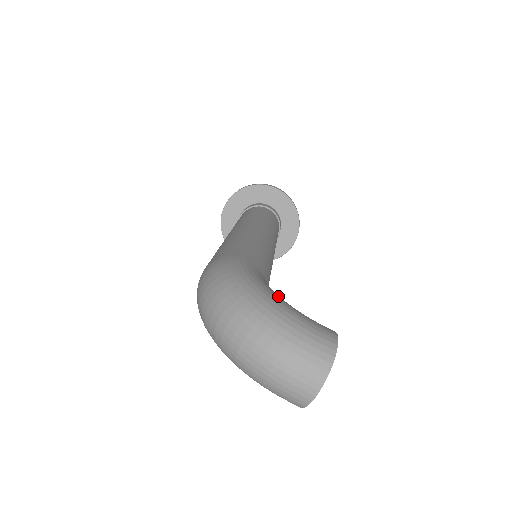
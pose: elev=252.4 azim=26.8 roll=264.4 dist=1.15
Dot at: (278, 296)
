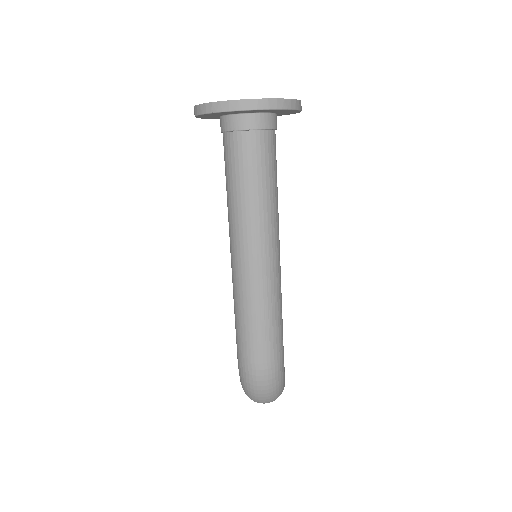
Dot at: occluded
